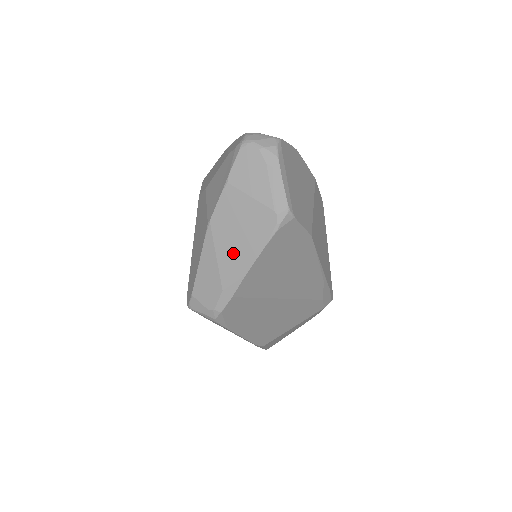
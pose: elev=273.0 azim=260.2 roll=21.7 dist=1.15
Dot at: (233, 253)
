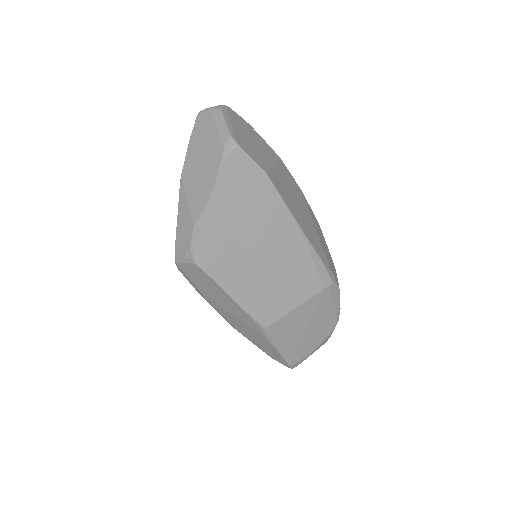
Dot at: (198, 190)
